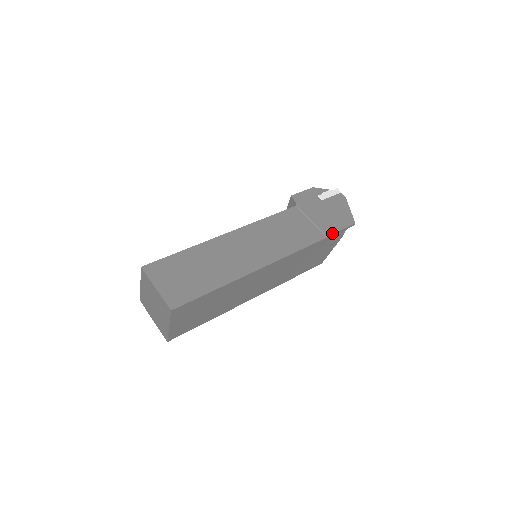
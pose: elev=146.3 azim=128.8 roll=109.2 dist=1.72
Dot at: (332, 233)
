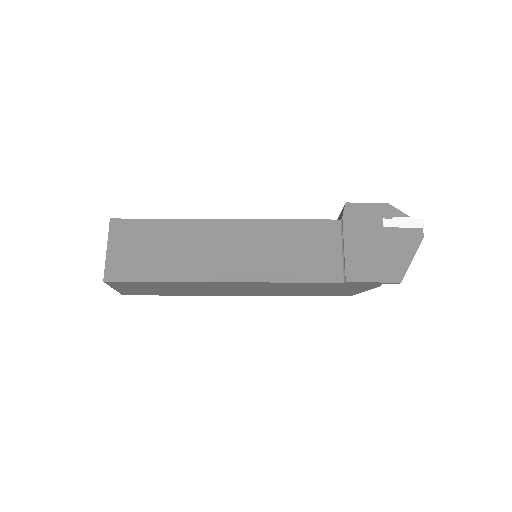
Dot at: (354, 281)
